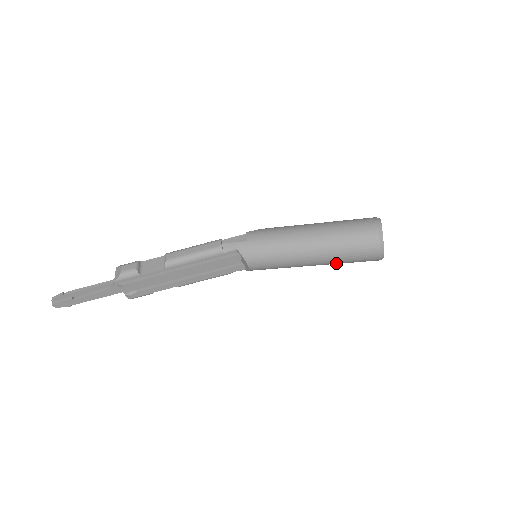
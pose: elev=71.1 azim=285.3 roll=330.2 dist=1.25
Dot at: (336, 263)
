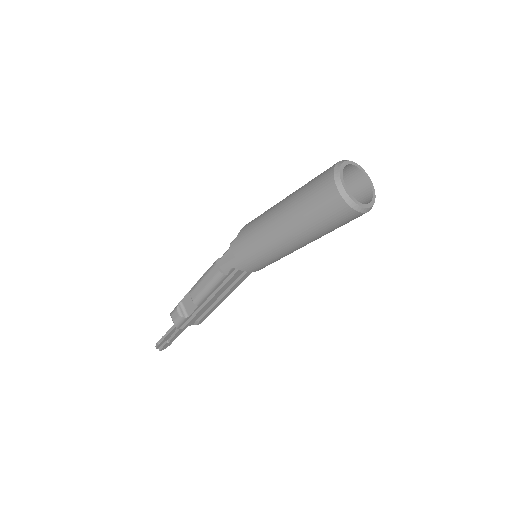
Dot at: occluded
